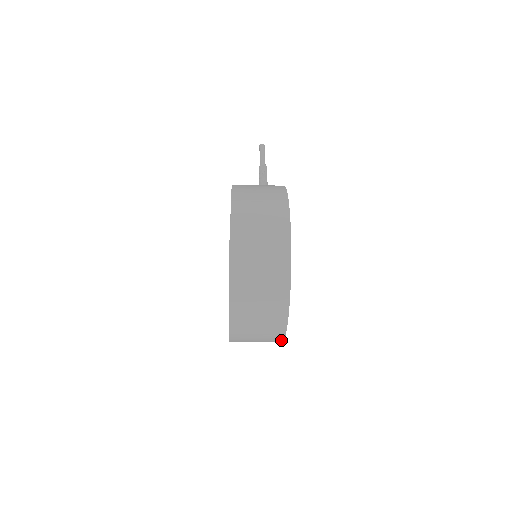
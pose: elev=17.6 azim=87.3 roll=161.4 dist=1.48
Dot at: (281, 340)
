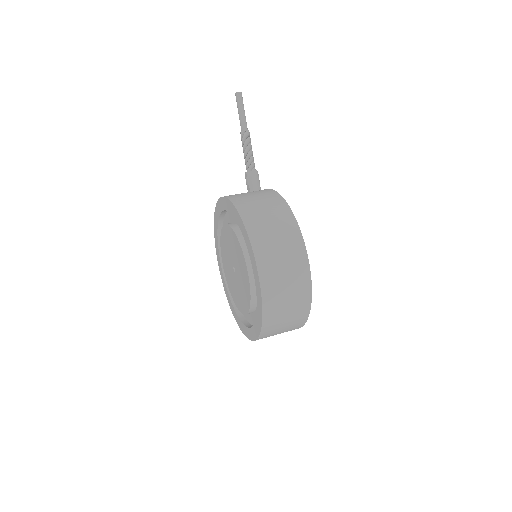
Dot at: occluded
